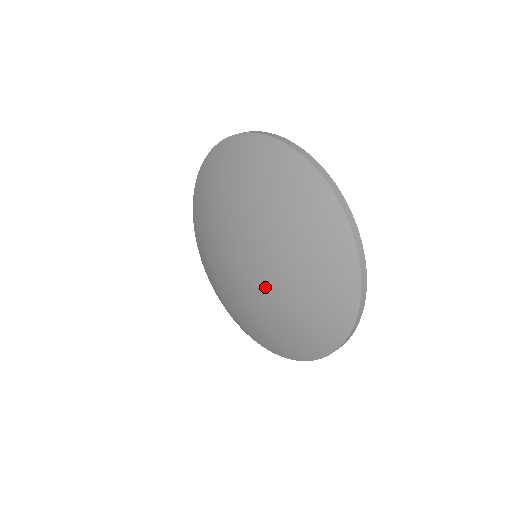
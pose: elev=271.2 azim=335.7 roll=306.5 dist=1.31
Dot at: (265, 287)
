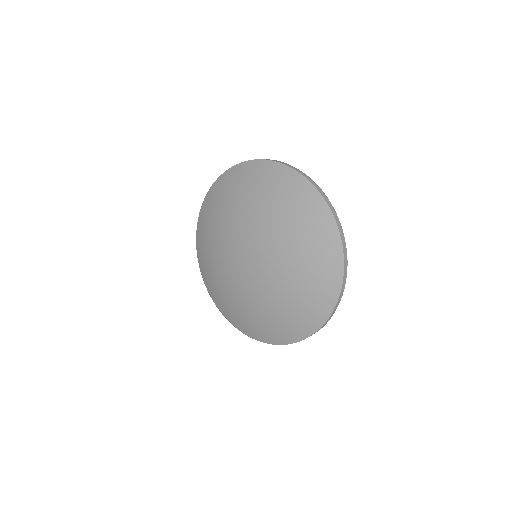
Dot at: (269, 255)
